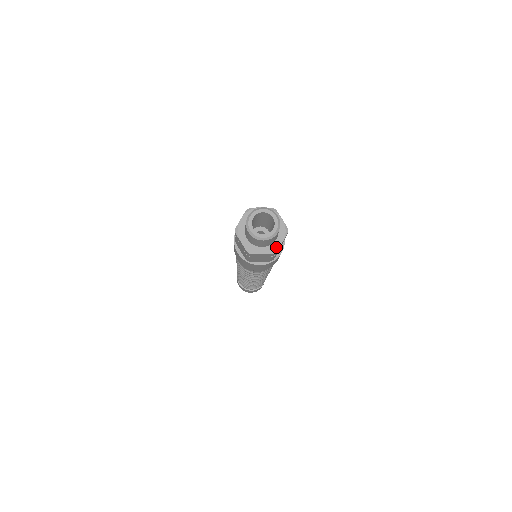
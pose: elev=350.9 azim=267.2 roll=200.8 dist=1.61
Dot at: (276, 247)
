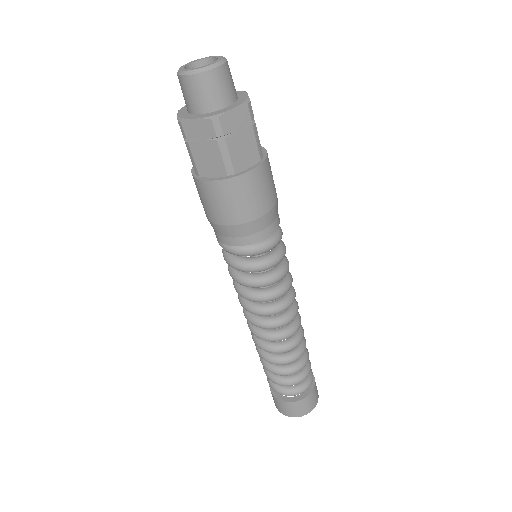
Dot at: (219, 113)
